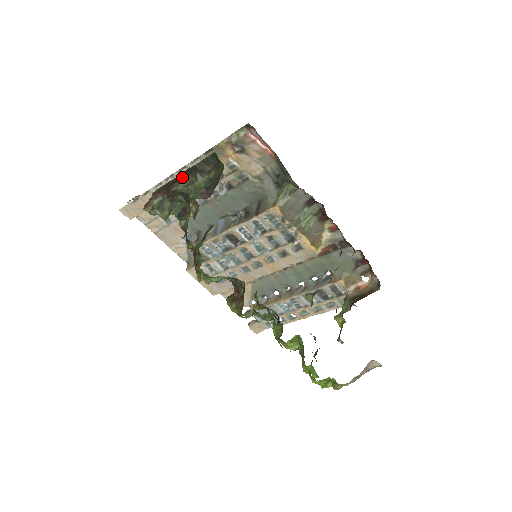
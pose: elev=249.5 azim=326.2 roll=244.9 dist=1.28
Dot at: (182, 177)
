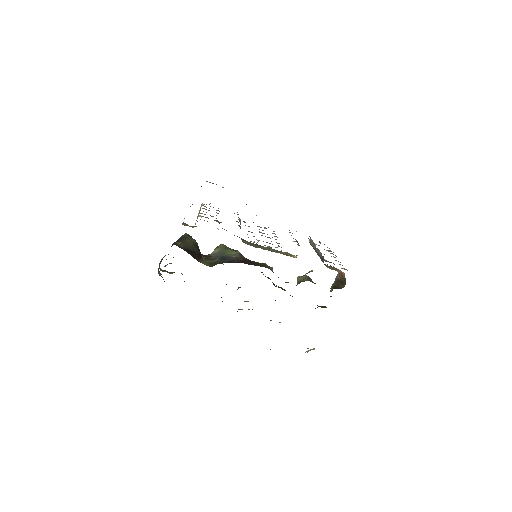
Dot at: occluded
